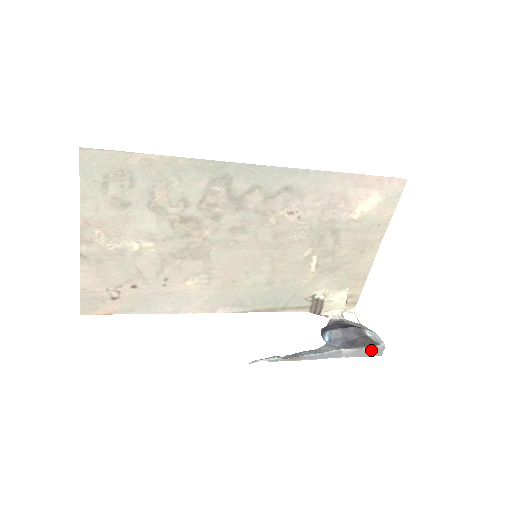
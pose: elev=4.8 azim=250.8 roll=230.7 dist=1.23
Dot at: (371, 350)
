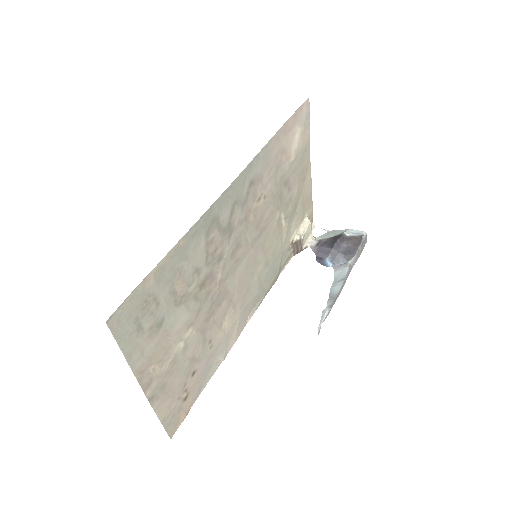
Dot at: (362, 244)
